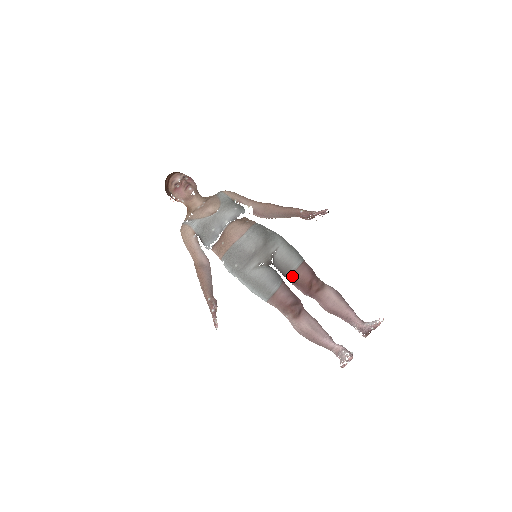
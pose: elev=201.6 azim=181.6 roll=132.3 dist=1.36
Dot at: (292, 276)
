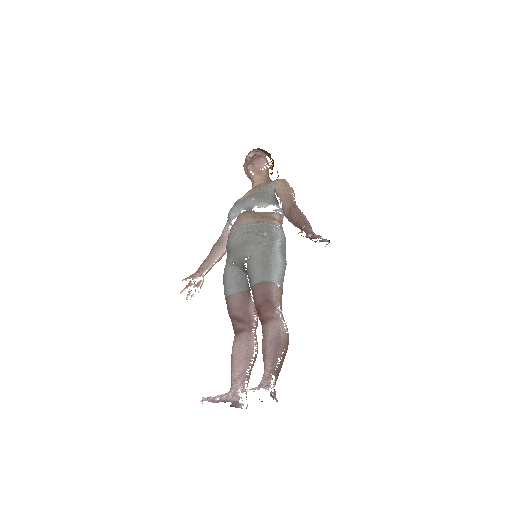
Dot at: (252, 291)
